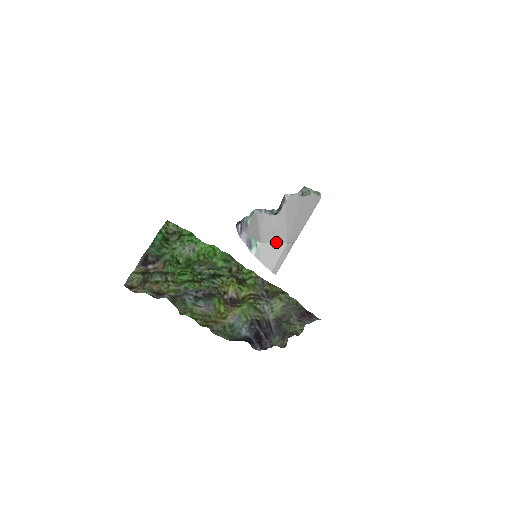
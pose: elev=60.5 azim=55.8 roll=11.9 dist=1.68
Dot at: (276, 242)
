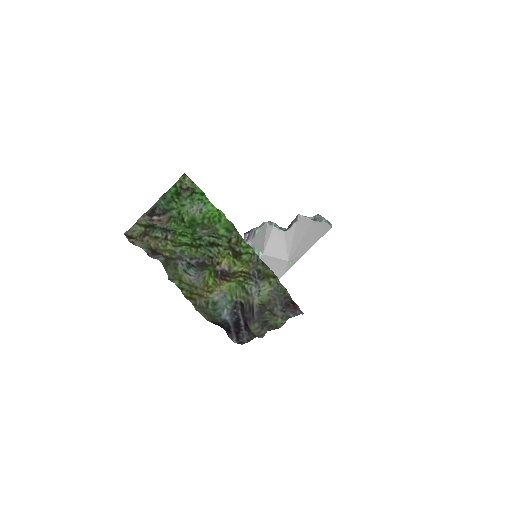
Dot at: (278, 257)
